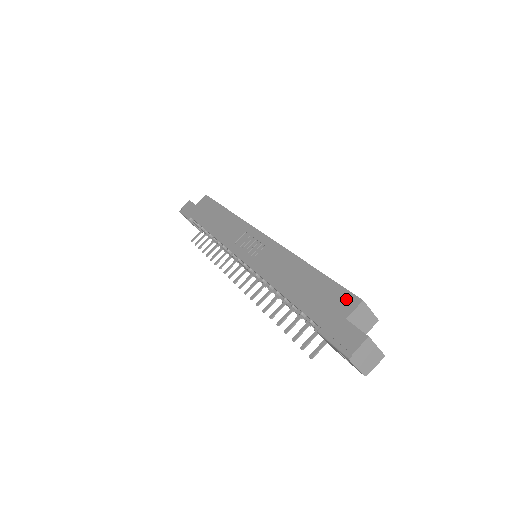
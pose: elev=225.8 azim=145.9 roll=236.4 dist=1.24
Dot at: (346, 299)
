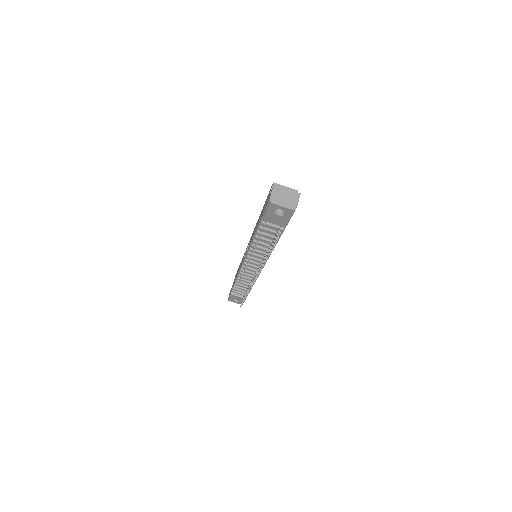
Dot at: (269, 193)
